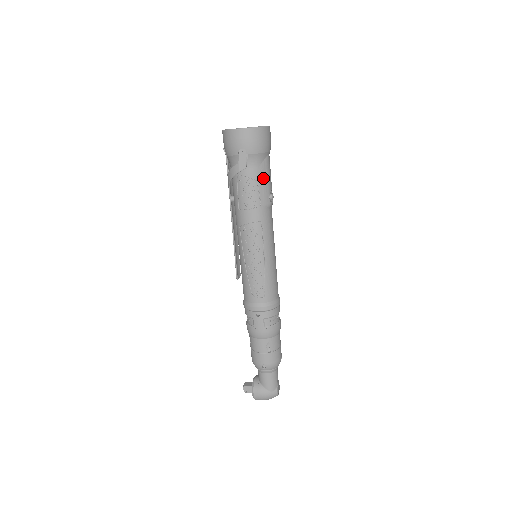
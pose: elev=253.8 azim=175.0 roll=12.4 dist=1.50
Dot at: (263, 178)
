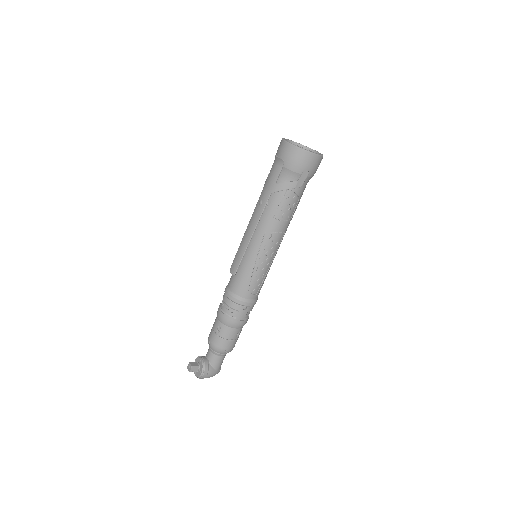
Dot at: (301, 196)
